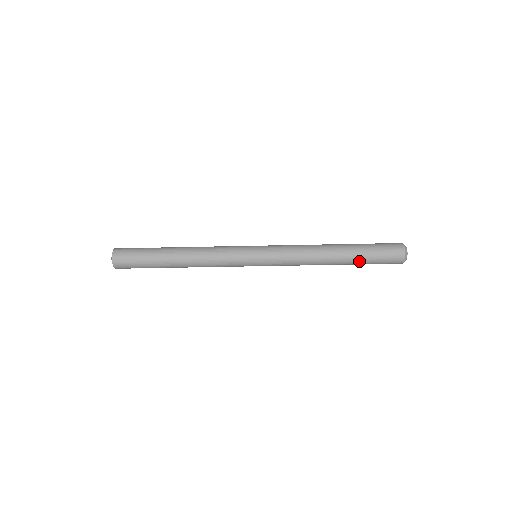
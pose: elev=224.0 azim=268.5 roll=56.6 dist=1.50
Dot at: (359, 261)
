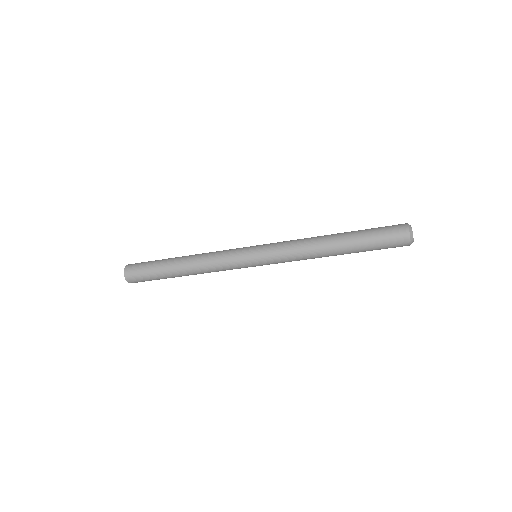
Dot at: (359, 243)
